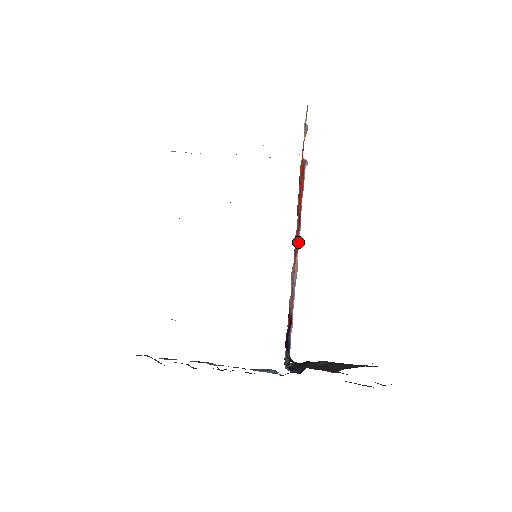
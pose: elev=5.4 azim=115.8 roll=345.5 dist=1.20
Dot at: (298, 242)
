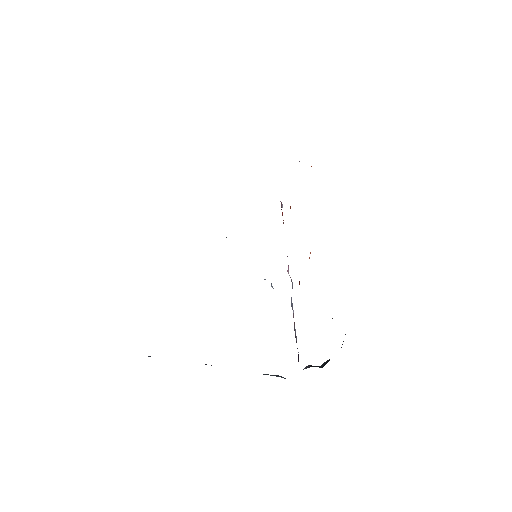
Dot at: occluded
